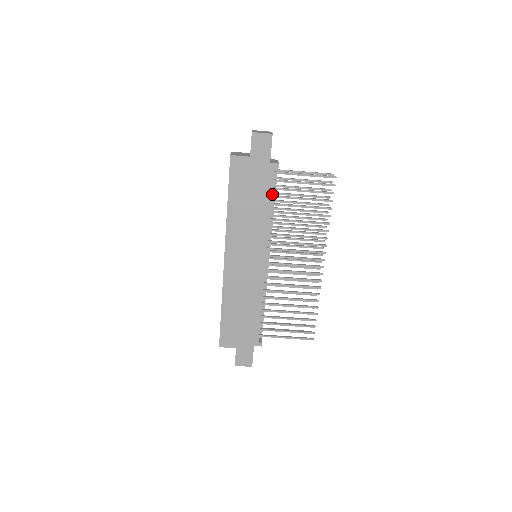
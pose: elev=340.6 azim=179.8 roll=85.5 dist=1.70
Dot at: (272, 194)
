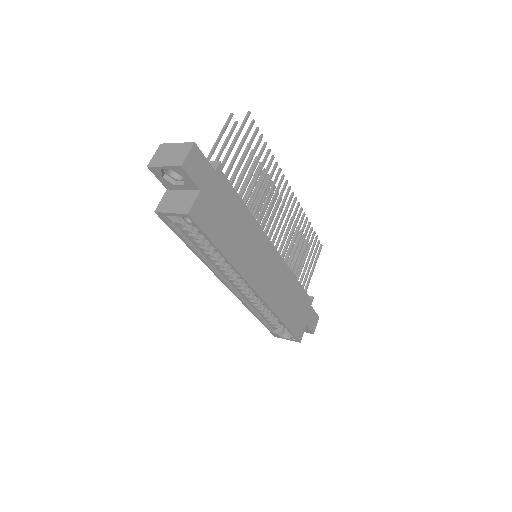
Dot at: occluded
